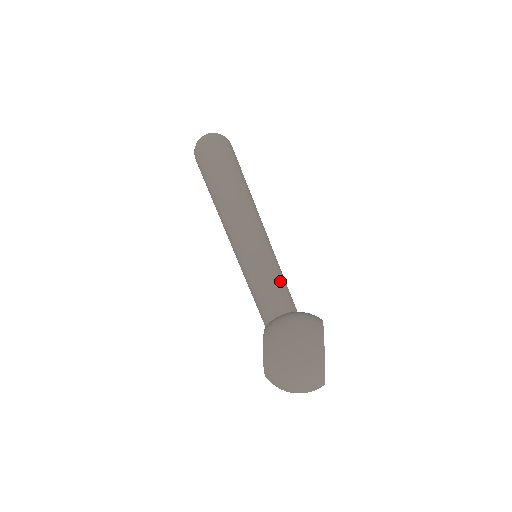
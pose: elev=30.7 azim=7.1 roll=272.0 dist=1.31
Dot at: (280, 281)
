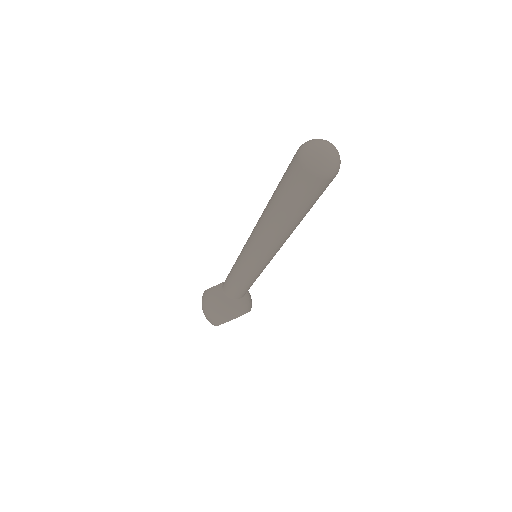
Dot at: (241, 285)
